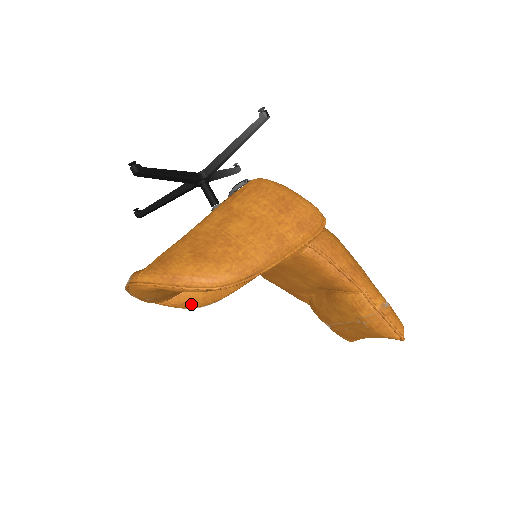
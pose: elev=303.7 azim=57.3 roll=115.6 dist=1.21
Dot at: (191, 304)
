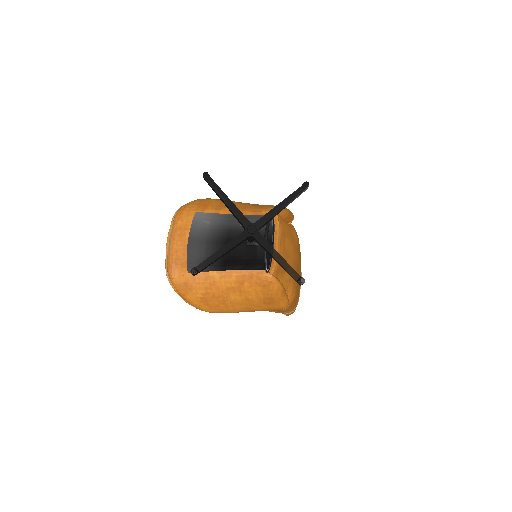
Dot at: occluded
